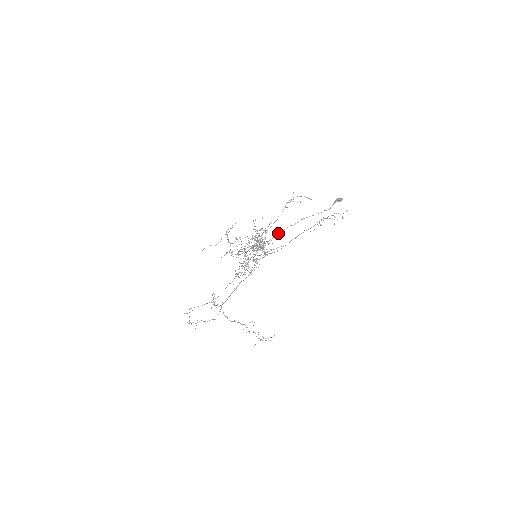
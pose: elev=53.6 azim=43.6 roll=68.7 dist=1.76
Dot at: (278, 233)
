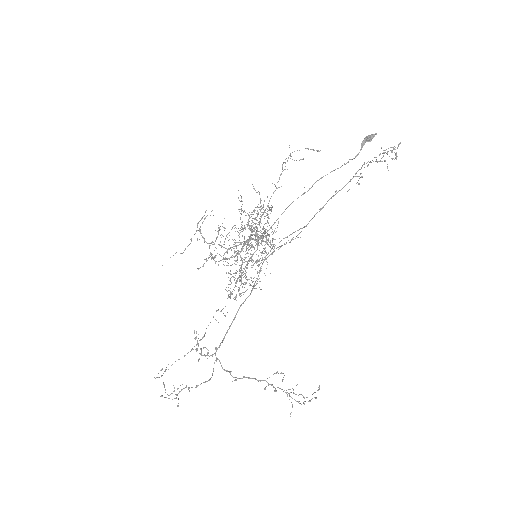
Dot at: occluded
